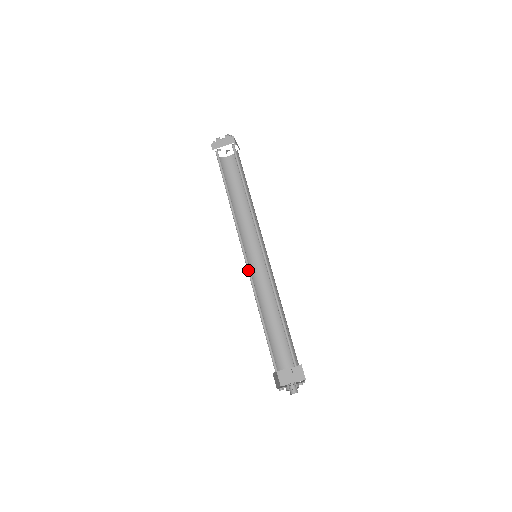
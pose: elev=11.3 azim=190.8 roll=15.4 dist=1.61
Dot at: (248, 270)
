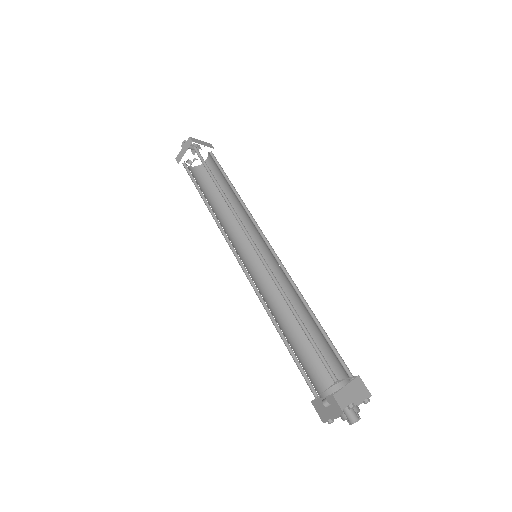
Dot at: occluded
